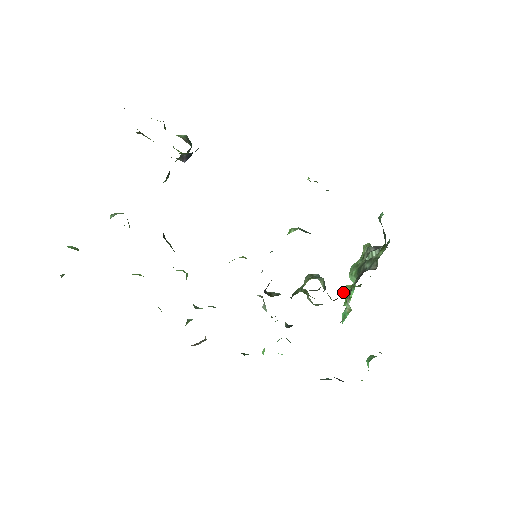
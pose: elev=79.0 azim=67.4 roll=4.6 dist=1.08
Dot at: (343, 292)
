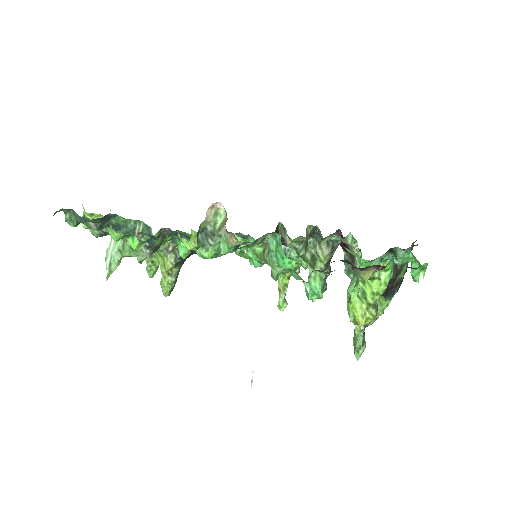
Dot at: (351, 293)
